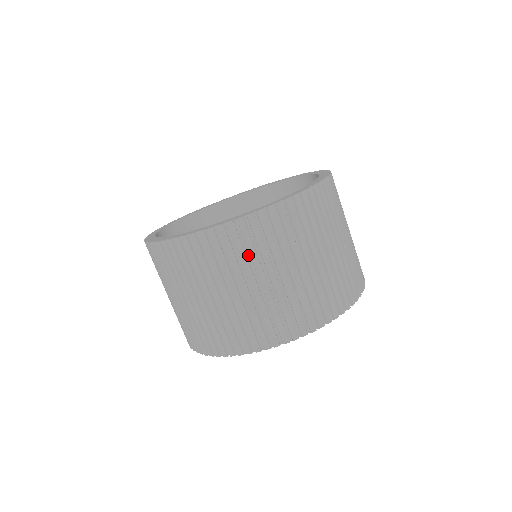
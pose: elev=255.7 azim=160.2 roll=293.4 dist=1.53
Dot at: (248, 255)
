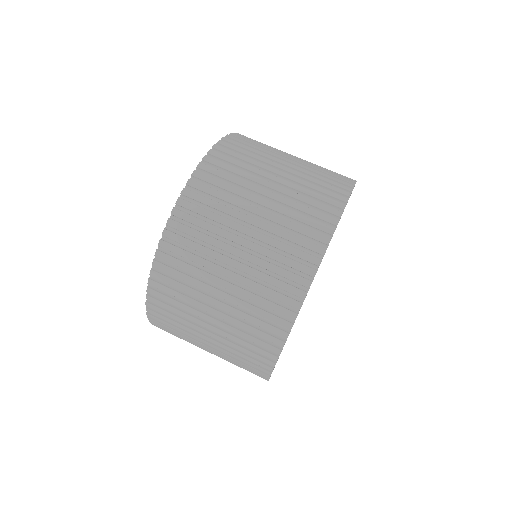
Dot at: (203, 244)
